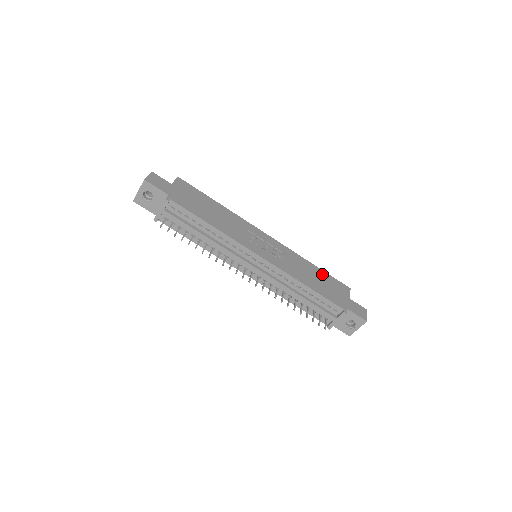
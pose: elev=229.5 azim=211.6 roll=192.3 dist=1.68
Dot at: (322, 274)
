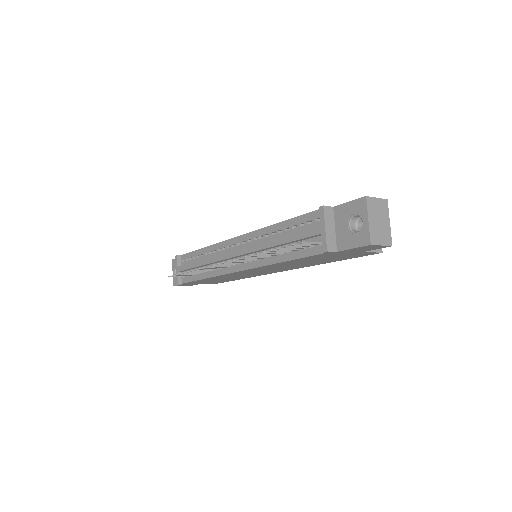
Dot at: occluded
